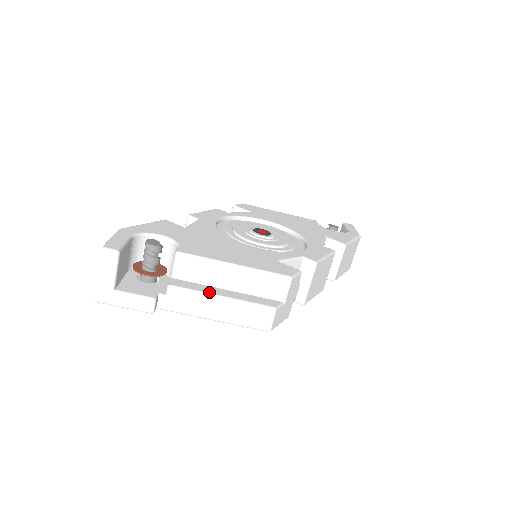
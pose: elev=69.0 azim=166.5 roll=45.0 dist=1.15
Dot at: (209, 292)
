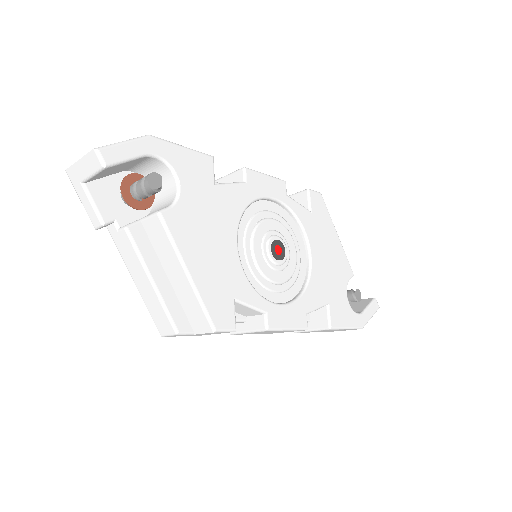
Dot at: (148, 266)
